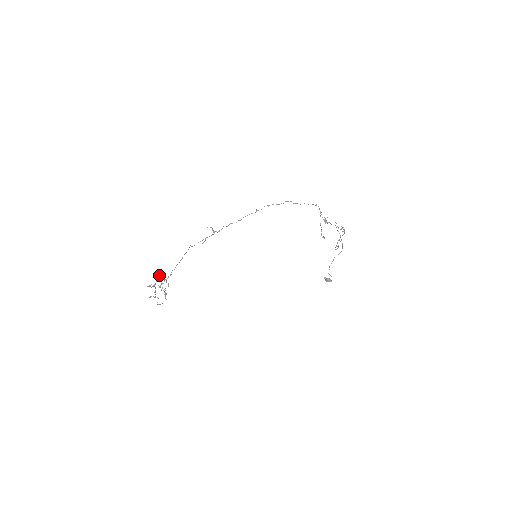
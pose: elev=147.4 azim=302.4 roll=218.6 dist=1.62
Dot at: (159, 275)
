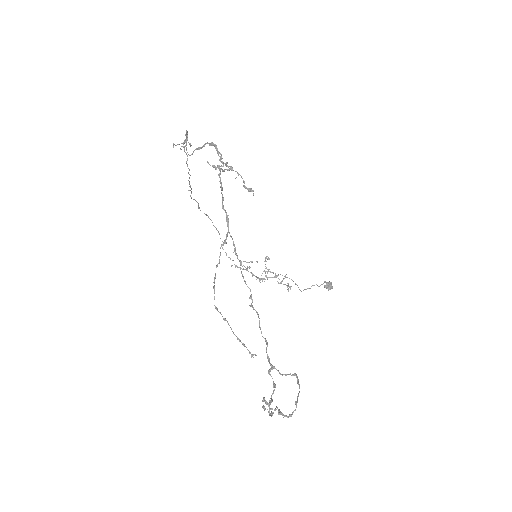
Dot at: occluded
